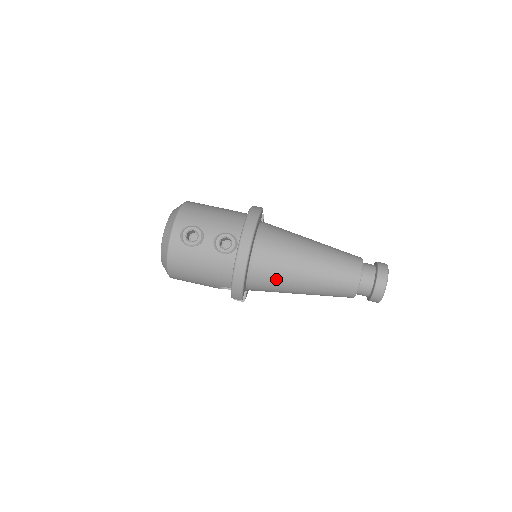
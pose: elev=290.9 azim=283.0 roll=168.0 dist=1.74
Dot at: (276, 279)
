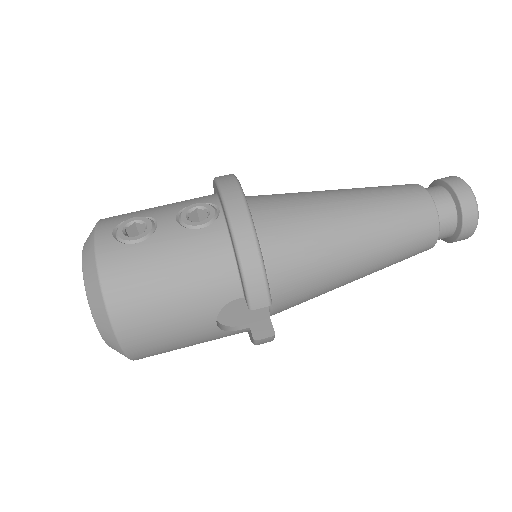
Dot at: (309, 241)
